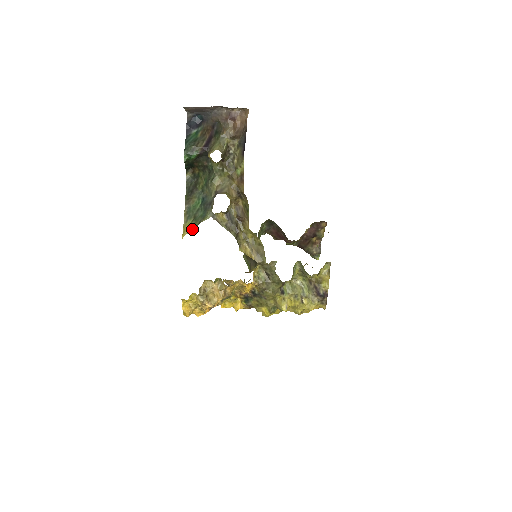
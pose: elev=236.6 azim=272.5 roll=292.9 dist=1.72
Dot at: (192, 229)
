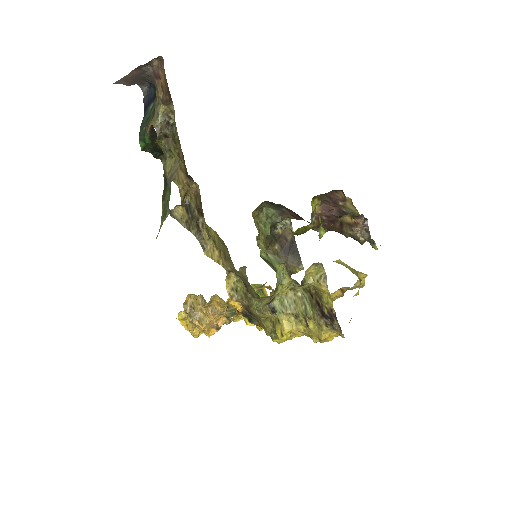
Dot at: occluded
